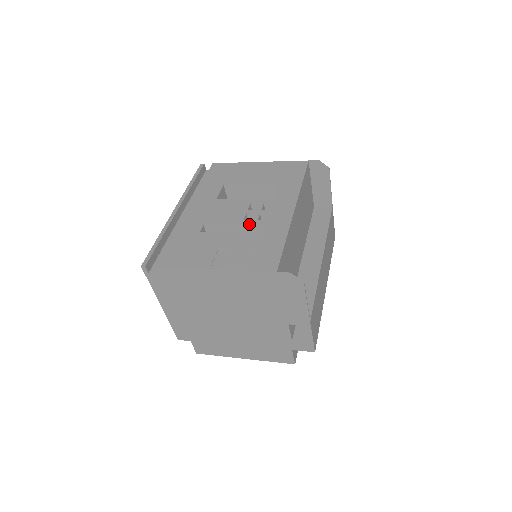
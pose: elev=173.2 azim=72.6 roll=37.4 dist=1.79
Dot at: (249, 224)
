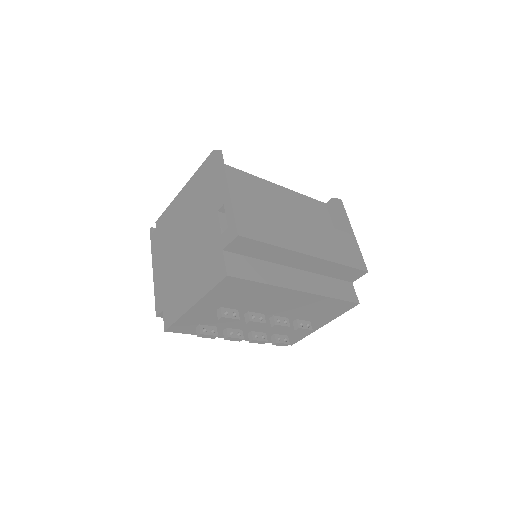
Dot at: occluded
